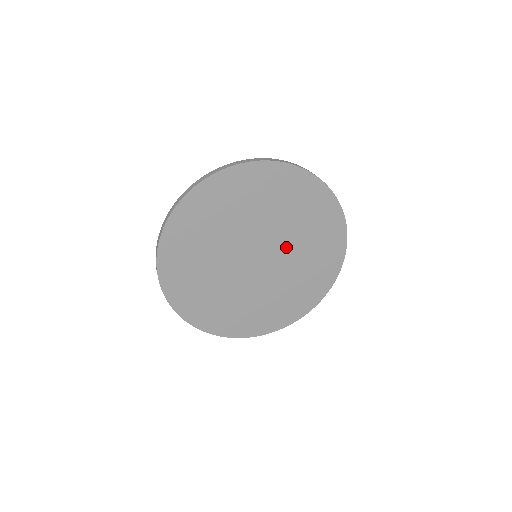
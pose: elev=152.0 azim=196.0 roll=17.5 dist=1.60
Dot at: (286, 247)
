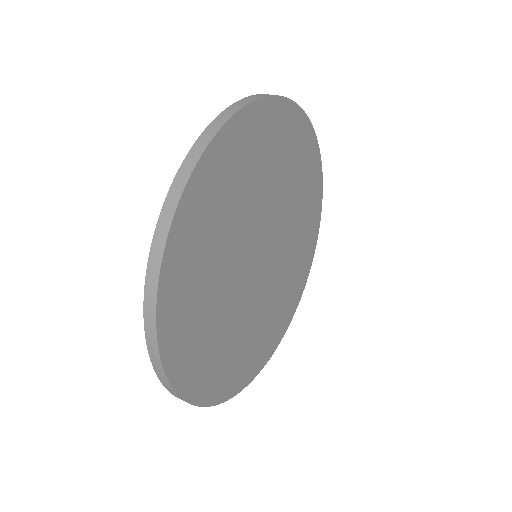
Dot at: (282, 249)
